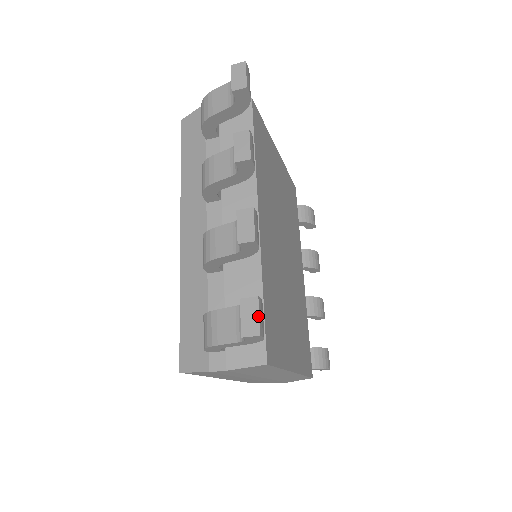
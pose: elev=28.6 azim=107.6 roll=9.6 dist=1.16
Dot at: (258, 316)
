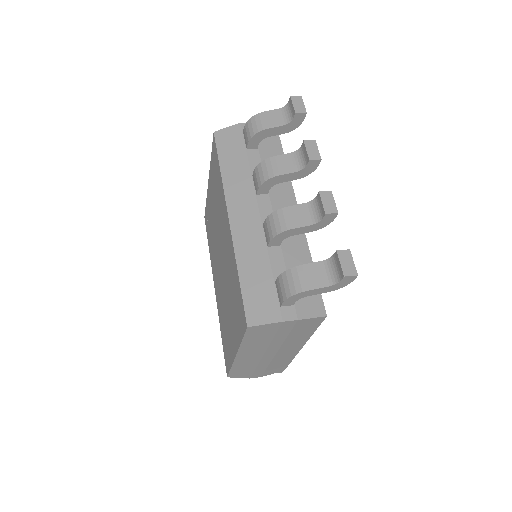
Dot at: (353, 262)
